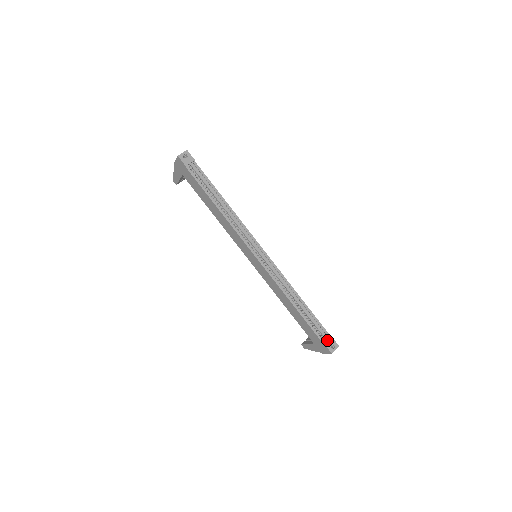
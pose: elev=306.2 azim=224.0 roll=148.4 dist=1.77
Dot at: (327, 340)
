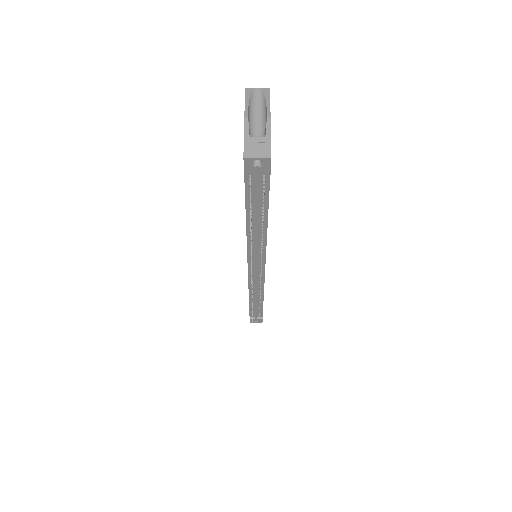
Dot at: (255, 318)
